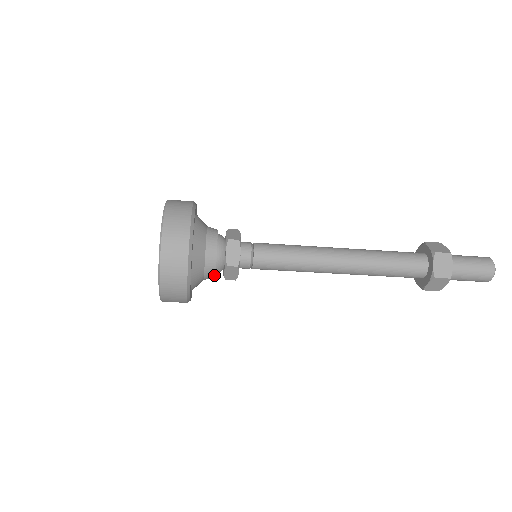
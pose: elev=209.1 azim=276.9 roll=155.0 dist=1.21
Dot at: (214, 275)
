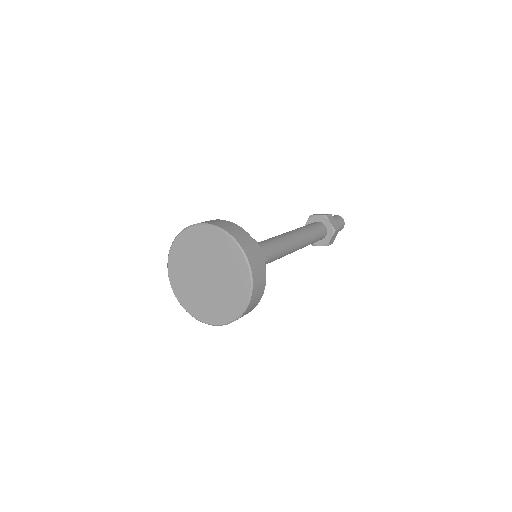
Dot at: occluded
